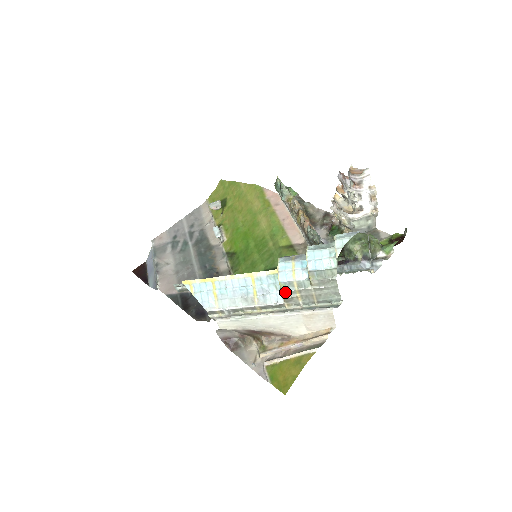
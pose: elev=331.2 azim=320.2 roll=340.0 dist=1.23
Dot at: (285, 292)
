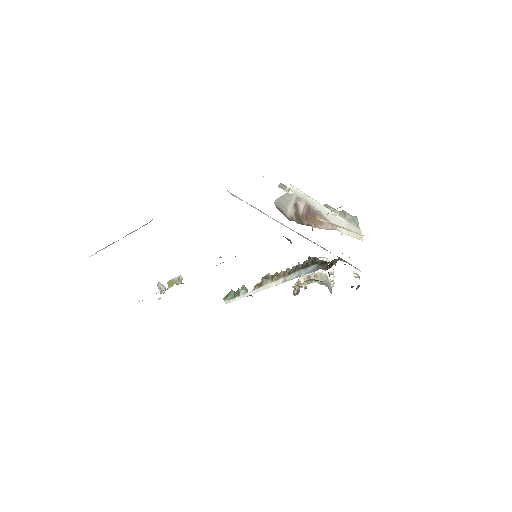
Dot at: (331, 209)
